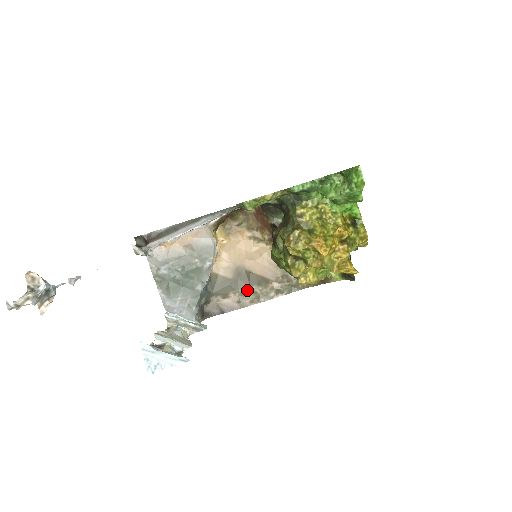
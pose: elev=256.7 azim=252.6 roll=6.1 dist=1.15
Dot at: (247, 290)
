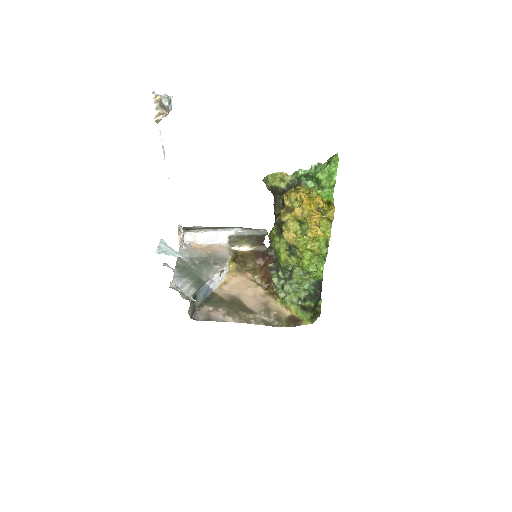
Dot at: (234, 311)
